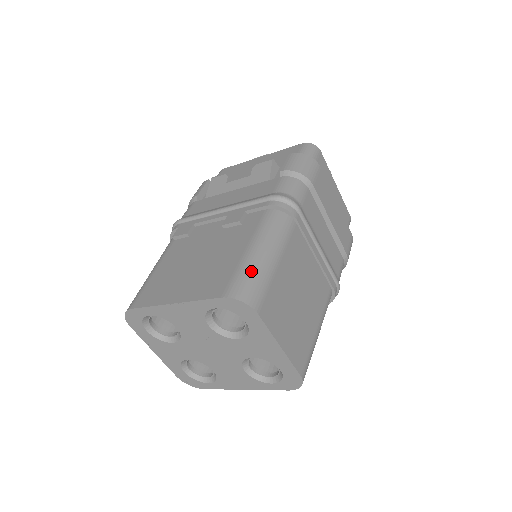
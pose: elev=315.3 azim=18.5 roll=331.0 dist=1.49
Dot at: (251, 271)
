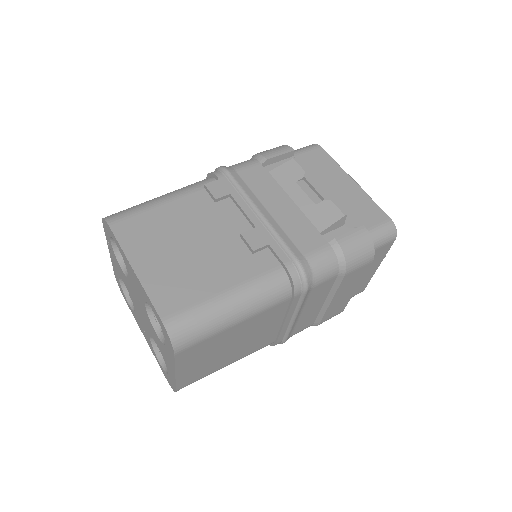
Dot at: (205, 318)
